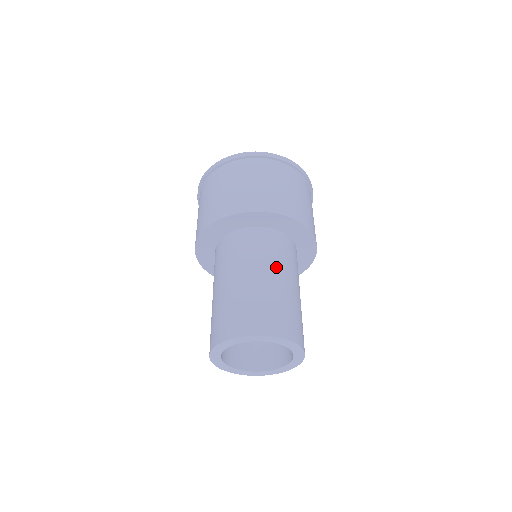
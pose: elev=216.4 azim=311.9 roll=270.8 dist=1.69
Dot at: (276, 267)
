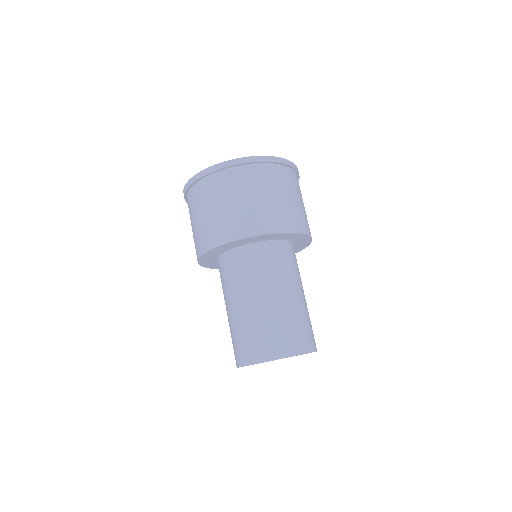
Dot at: (244, 291)
